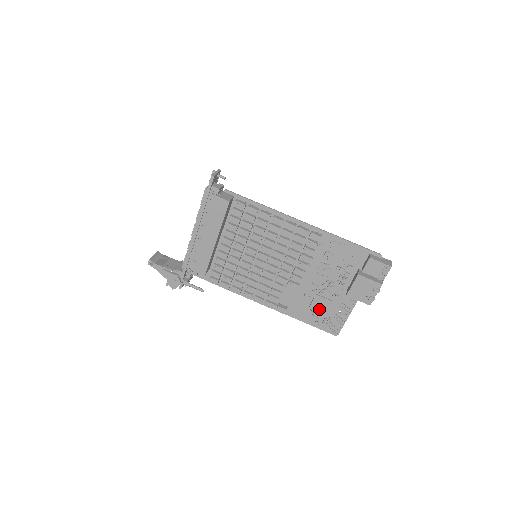
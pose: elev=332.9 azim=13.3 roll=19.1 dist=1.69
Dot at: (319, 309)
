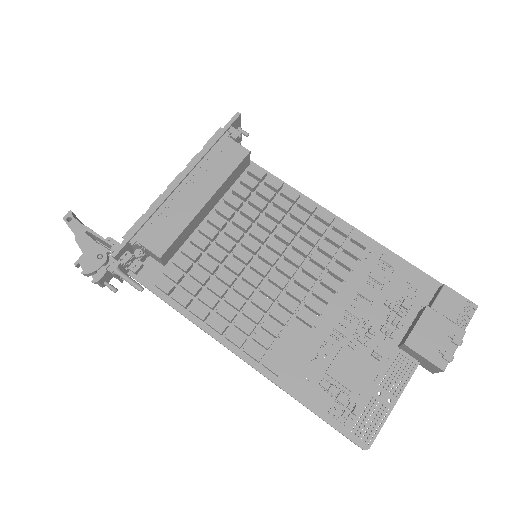
Dot at: (343, 379)
